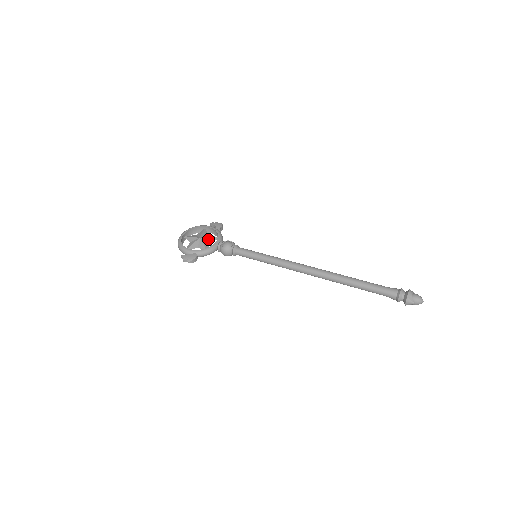
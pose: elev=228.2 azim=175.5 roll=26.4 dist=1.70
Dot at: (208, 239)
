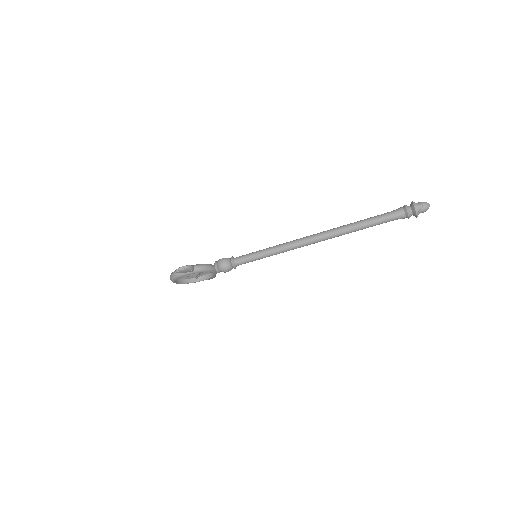
Dot at: occluded
